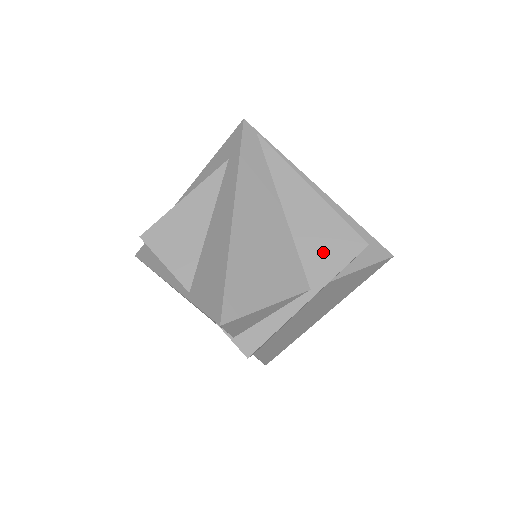
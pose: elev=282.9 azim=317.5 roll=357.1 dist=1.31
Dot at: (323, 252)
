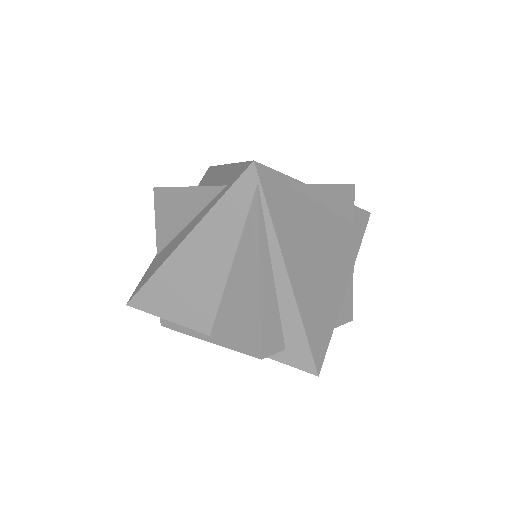
Dot at: (232, 326)
